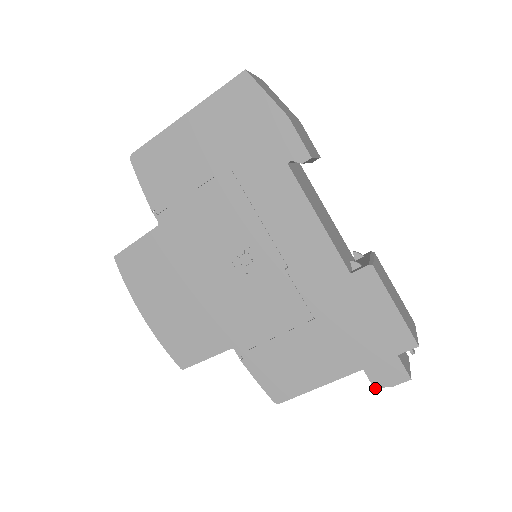
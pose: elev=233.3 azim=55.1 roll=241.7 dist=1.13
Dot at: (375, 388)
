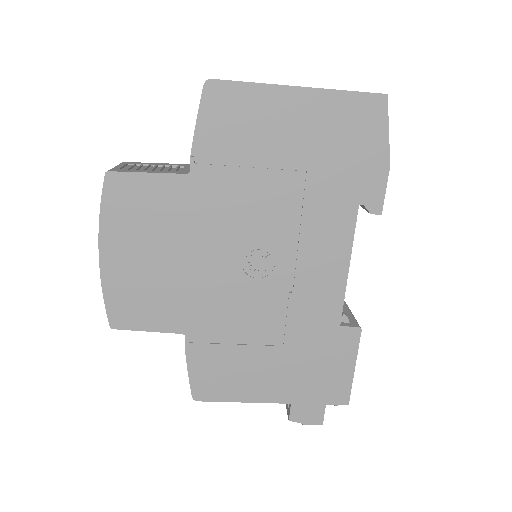
Dot at: (290, 420)
